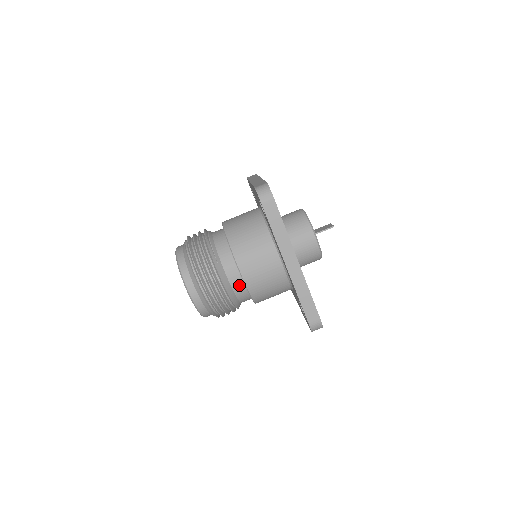
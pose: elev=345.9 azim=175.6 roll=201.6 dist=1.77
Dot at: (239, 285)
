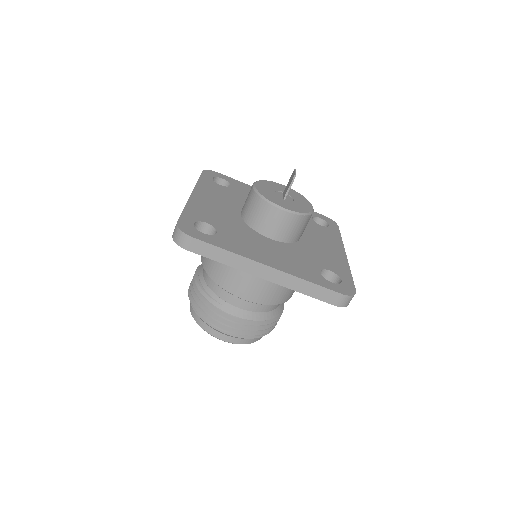
Dot at: (254, 305)
